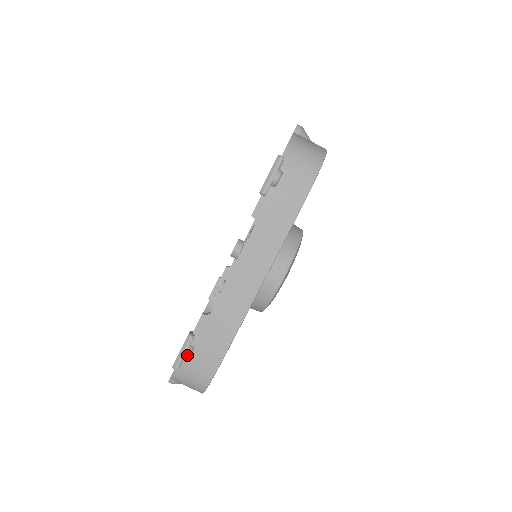
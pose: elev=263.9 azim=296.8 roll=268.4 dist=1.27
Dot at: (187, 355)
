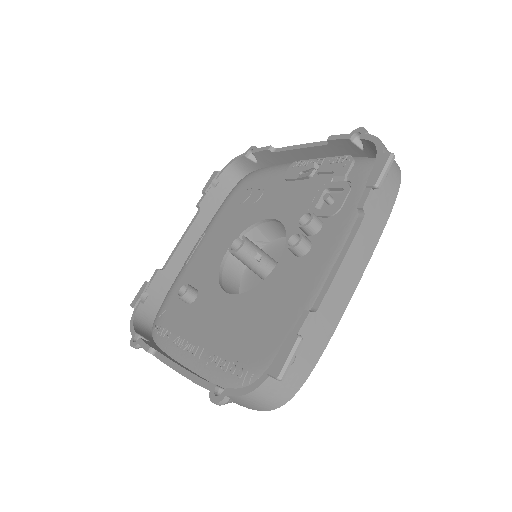
Dot at: (292, 361)
